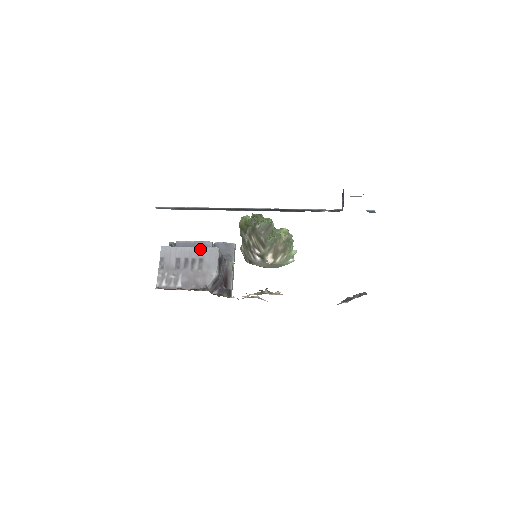
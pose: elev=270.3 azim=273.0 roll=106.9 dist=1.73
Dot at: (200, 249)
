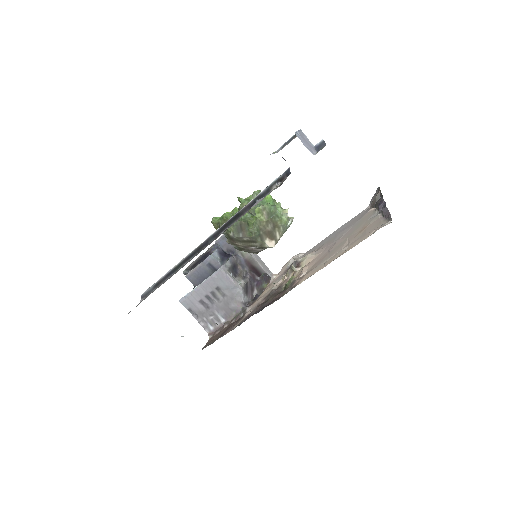
Dot at: (208, 281)
